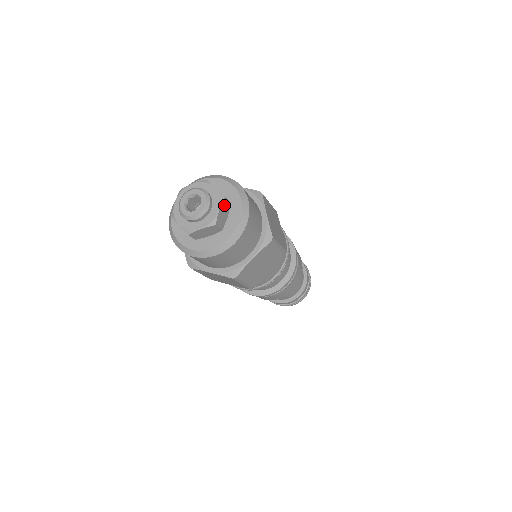
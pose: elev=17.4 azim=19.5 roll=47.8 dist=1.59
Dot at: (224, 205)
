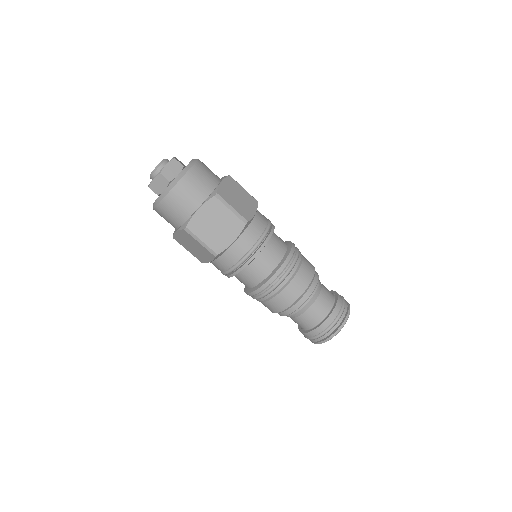
Dot at: (178, 160)
